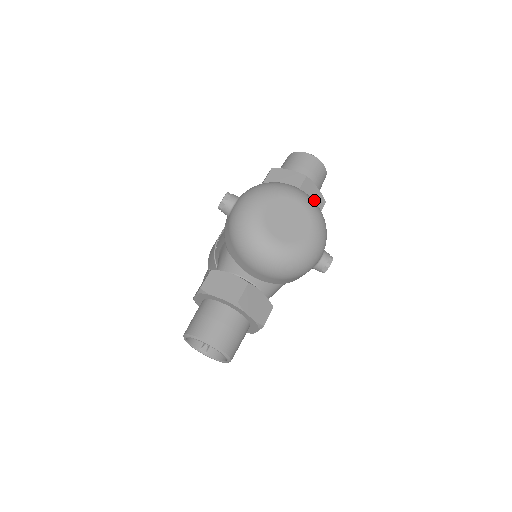
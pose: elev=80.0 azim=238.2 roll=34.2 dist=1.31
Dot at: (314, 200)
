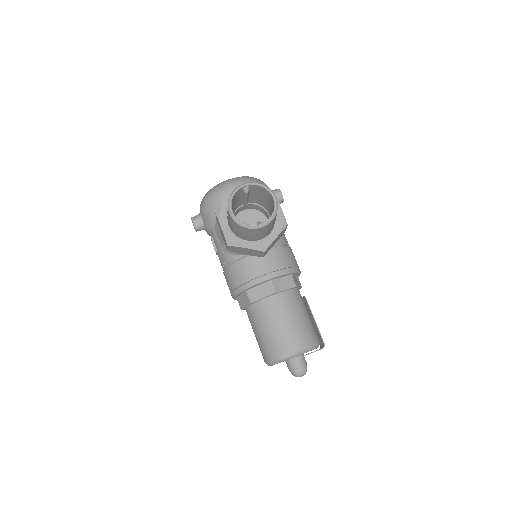
Dot at: occluded
